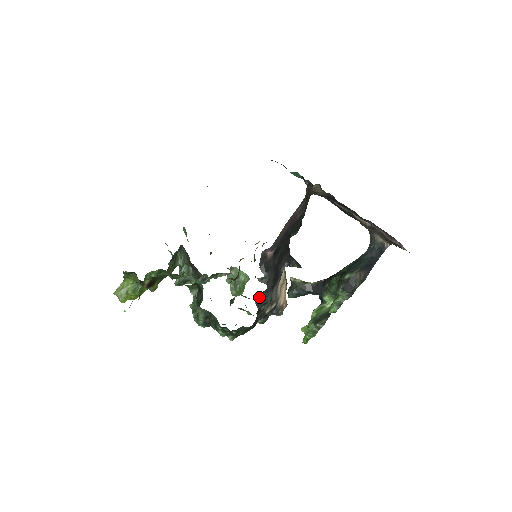
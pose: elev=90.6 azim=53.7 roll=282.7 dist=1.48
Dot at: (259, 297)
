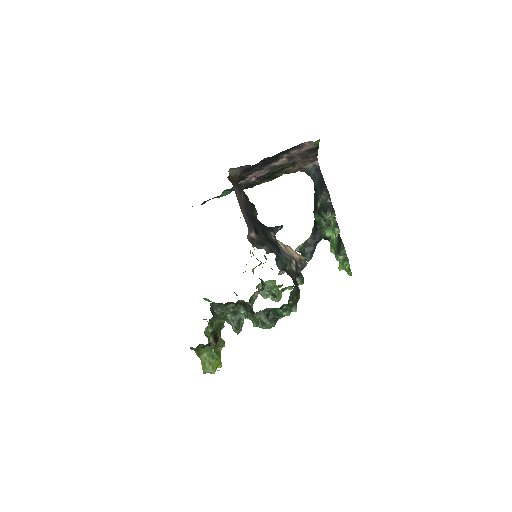
Dot at: (278, 265)
